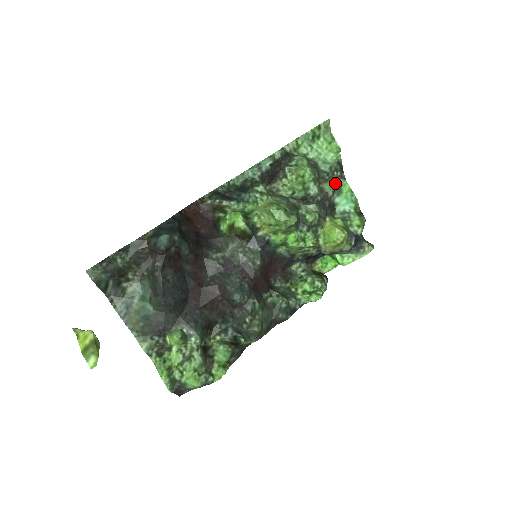
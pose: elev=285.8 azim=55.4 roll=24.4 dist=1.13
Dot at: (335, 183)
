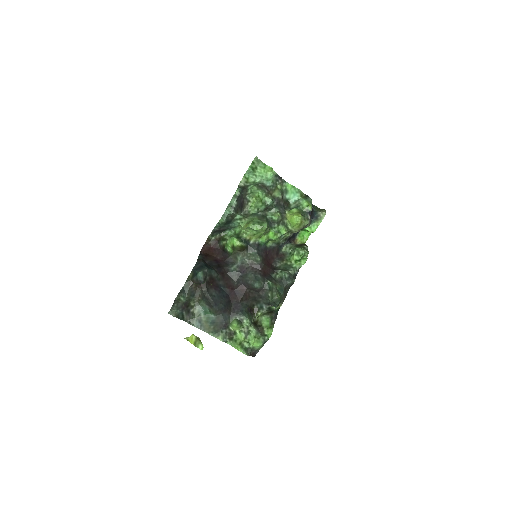
Dot at: (280, 188)
